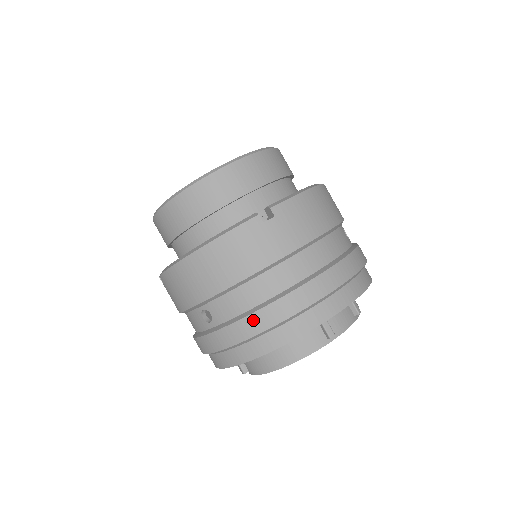
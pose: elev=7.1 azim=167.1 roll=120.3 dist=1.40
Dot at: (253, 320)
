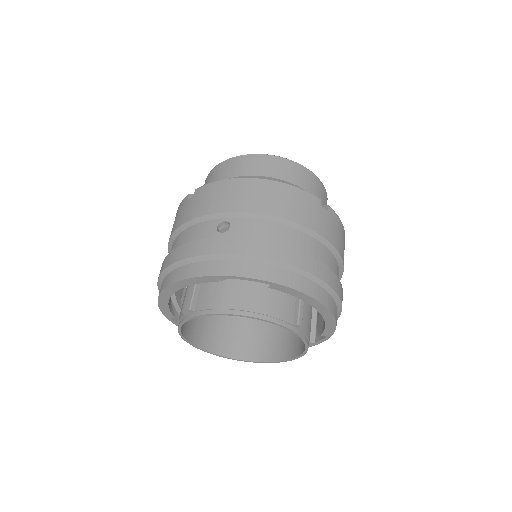
Dot at: (270, 246)
